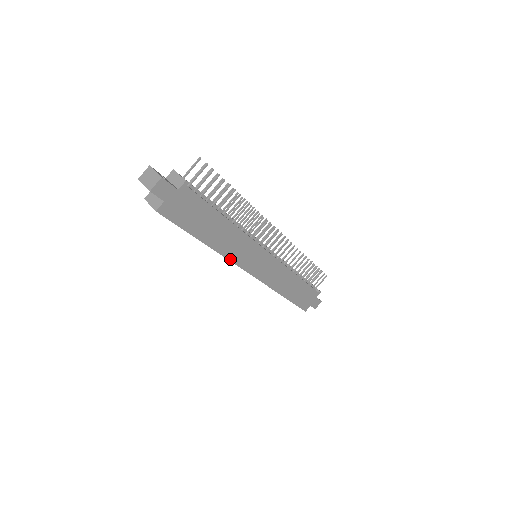
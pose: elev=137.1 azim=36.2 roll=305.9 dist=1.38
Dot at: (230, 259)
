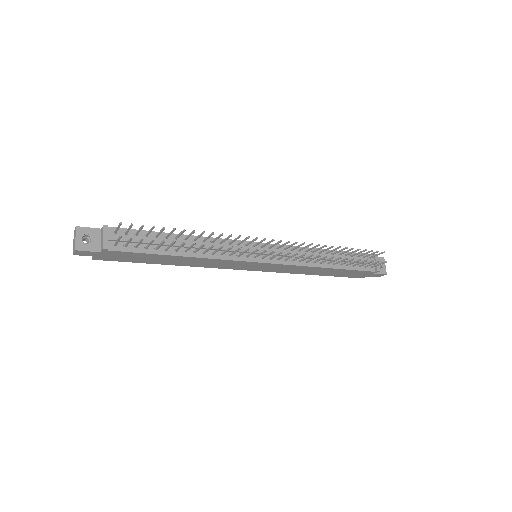
Dot at: (210, 267)
